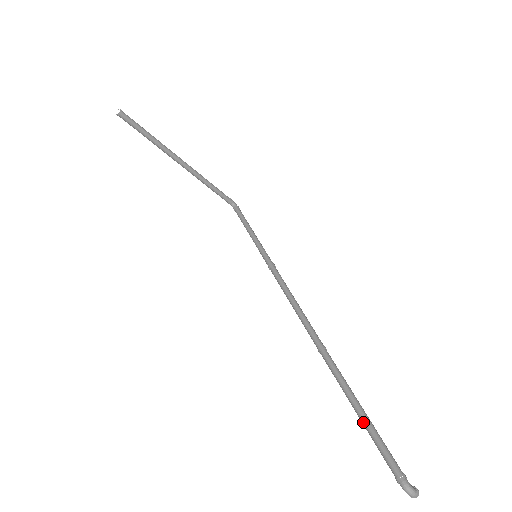
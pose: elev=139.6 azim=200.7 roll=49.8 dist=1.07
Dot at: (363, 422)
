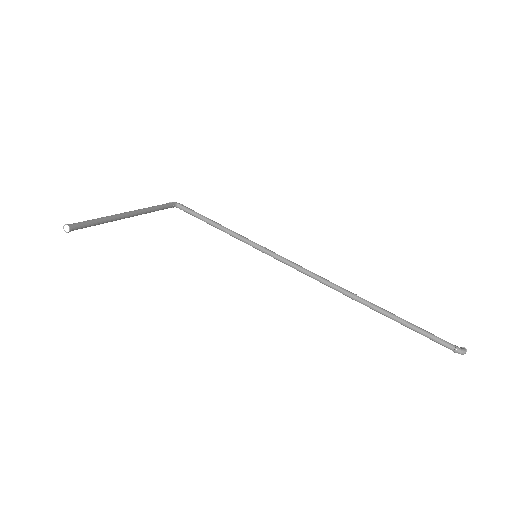
Dot at: (415, 331)
